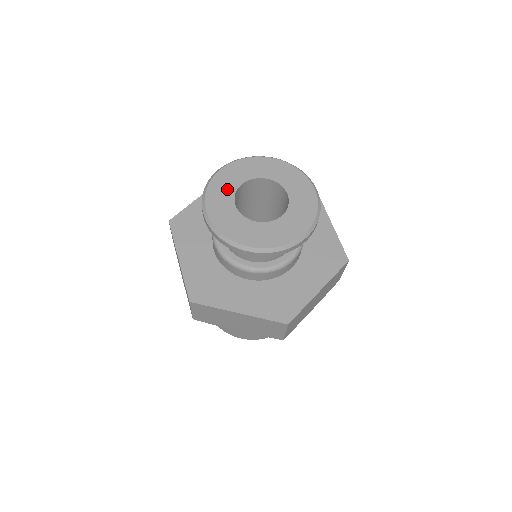
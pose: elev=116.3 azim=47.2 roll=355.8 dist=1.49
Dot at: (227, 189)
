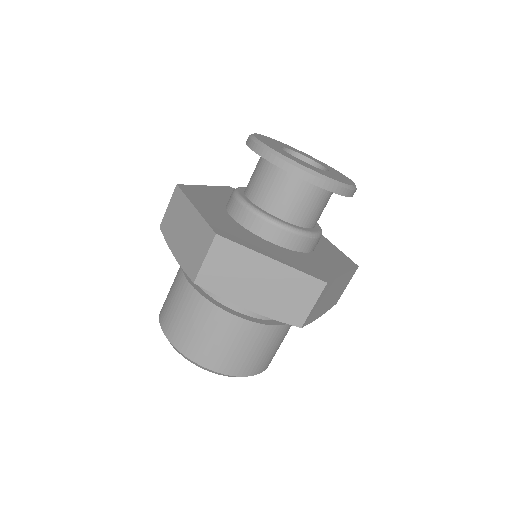
Dot at: (272, 142)
